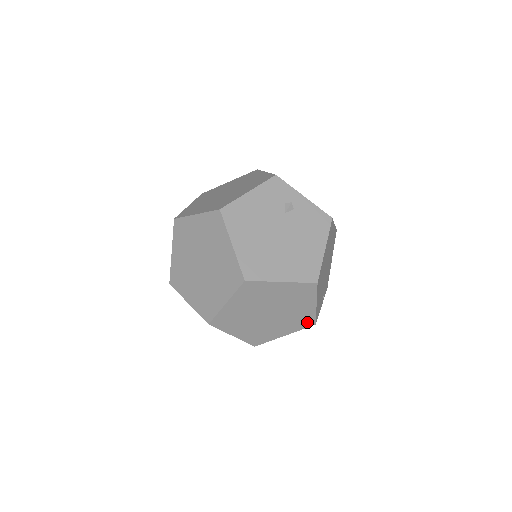
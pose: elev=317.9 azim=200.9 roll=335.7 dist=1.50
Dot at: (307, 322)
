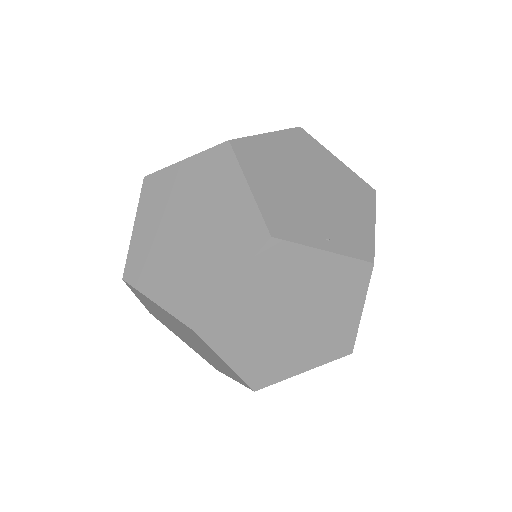
Dot at: (253, 235)
